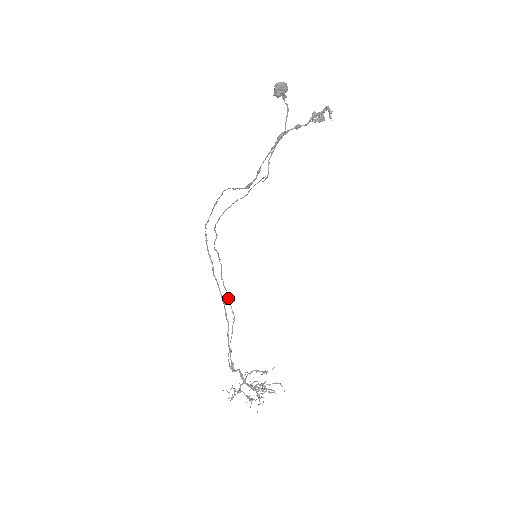
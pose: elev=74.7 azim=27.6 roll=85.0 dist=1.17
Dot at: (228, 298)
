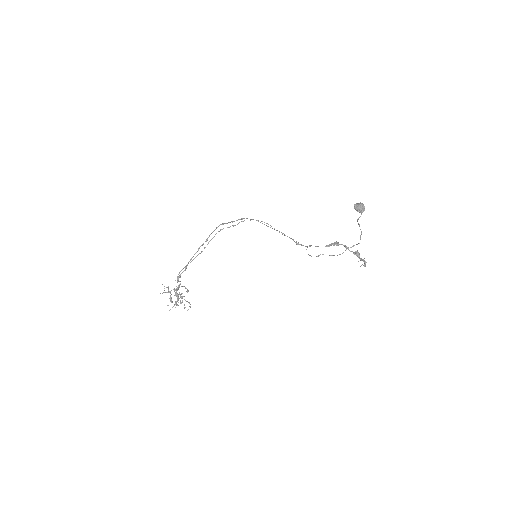
Dot at: (211, 239)
